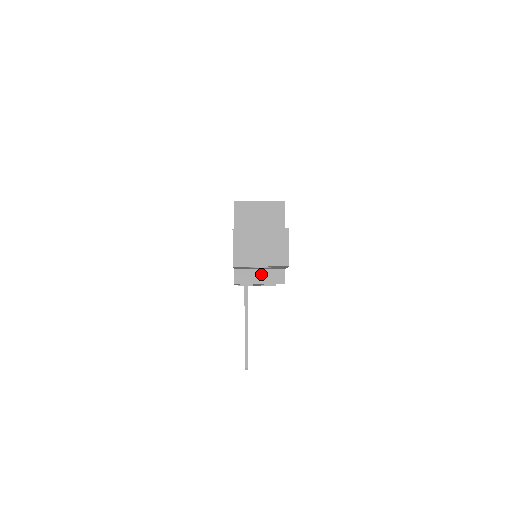
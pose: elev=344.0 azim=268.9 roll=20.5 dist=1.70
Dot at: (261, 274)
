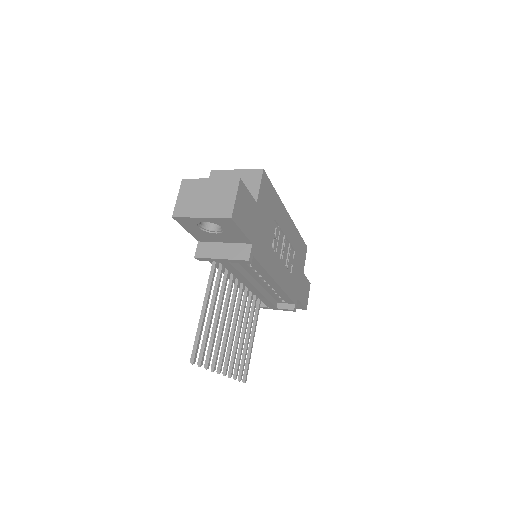
Dot at: (225, 248)
